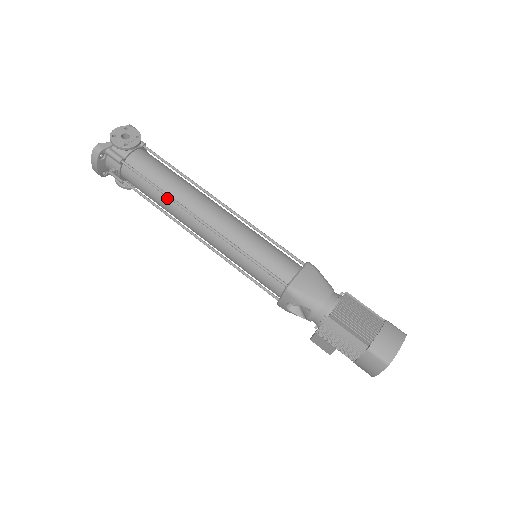
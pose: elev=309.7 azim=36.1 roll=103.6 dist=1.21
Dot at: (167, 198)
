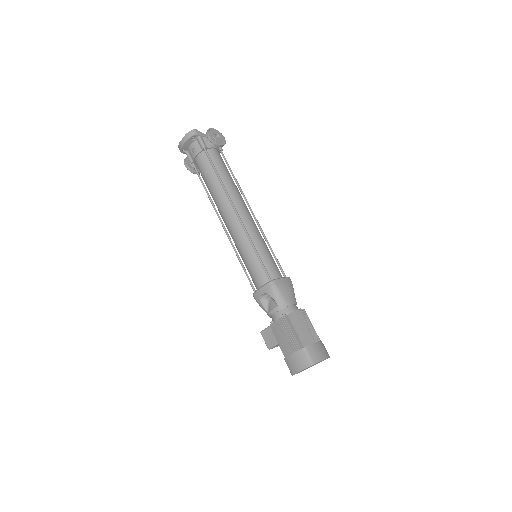
Dot at: (221, 186)
